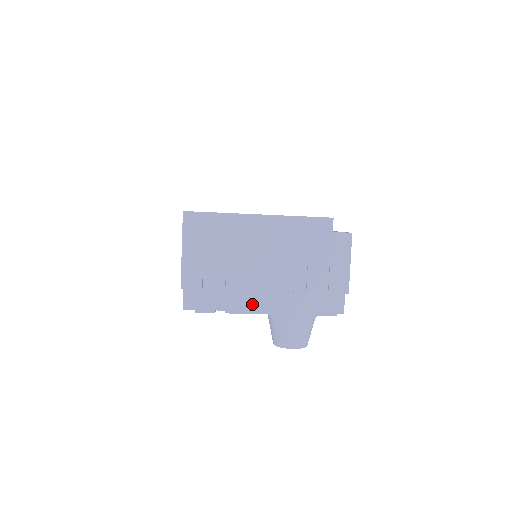
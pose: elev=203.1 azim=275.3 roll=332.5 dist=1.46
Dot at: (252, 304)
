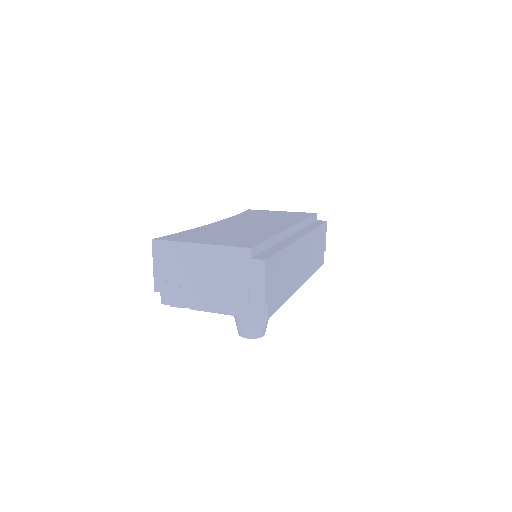
Dot at: (203, 305)
